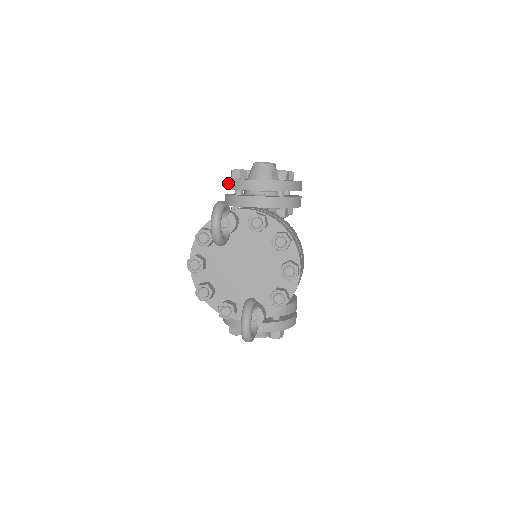
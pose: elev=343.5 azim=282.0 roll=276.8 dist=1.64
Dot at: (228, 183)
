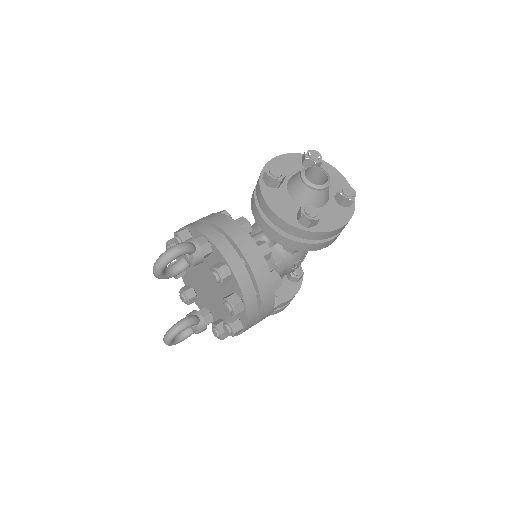
Dot at: (259, 177)
